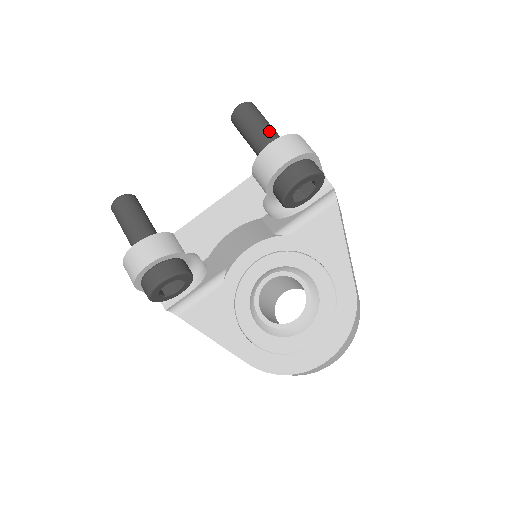
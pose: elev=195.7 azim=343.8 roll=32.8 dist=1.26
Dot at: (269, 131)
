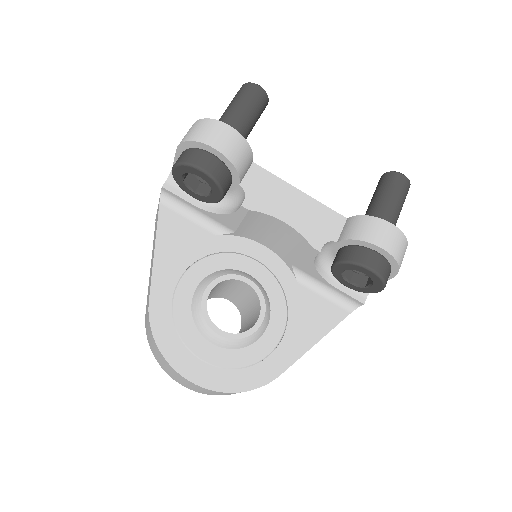
Dot at: (396, 216)
